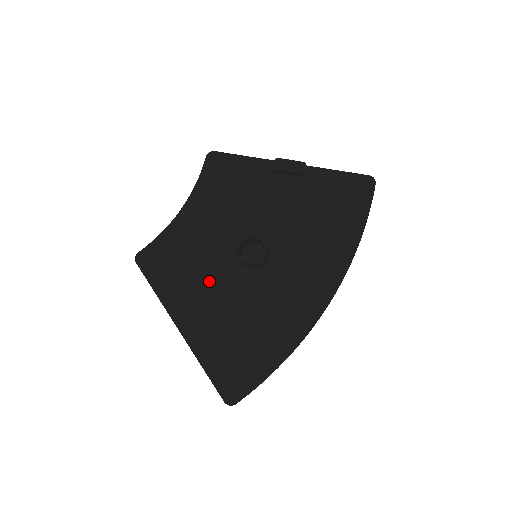
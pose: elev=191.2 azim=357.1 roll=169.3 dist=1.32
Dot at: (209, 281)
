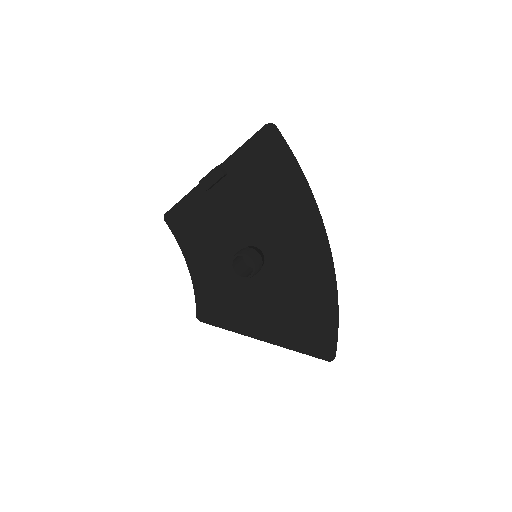
Dot at: (247, 298)
